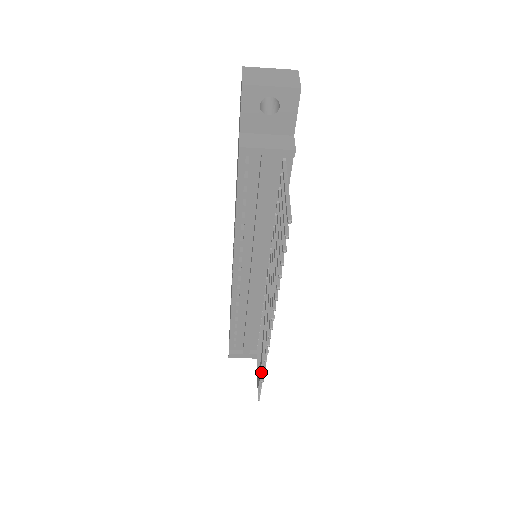
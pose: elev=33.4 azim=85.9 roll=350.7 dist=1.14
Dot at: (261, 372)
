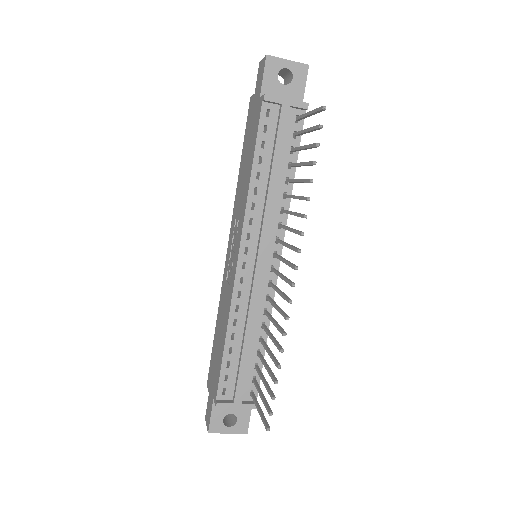
Dot at: (272, 376)
